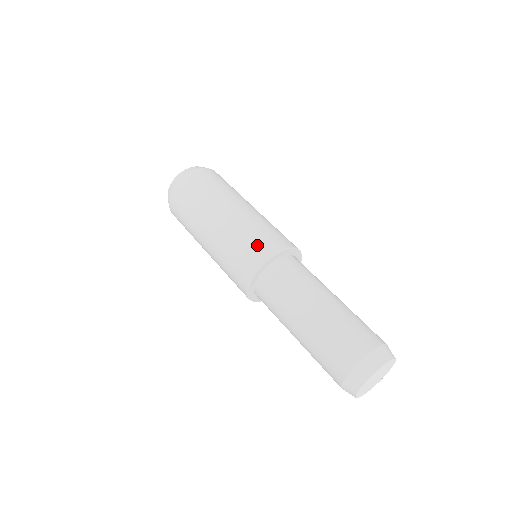
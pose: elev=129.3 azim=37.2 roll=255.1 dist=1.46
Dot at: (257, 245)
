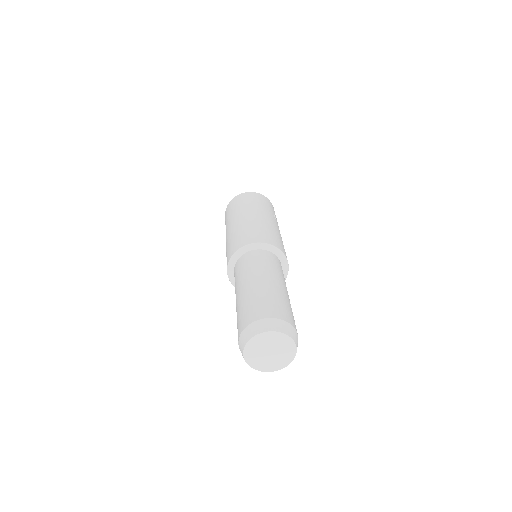
Dot at: (234, 244)
